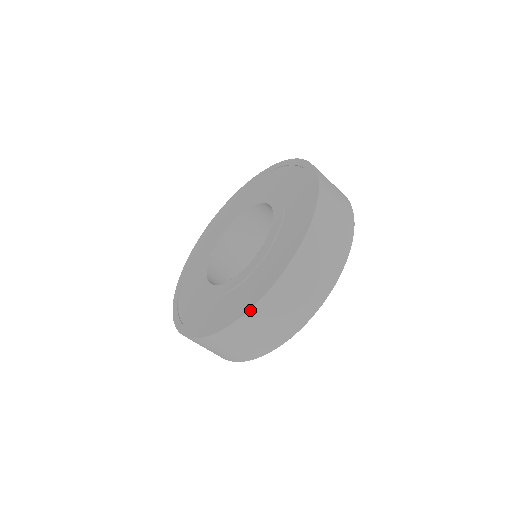
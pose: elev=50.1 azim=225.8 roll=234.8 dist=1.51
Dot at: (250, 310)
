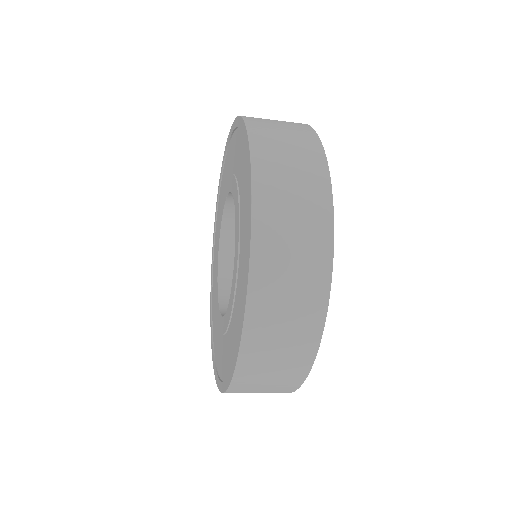
Dot at: (246, 305)
